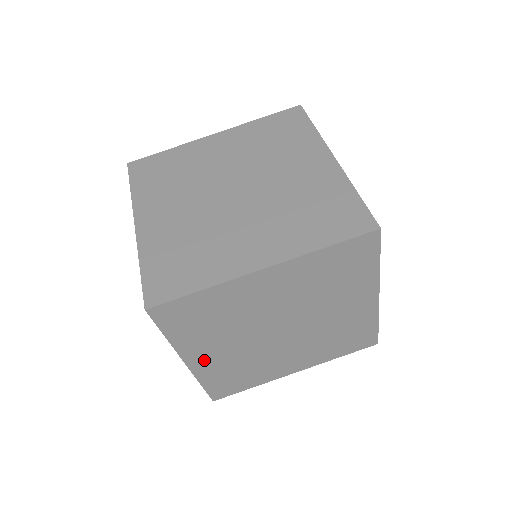
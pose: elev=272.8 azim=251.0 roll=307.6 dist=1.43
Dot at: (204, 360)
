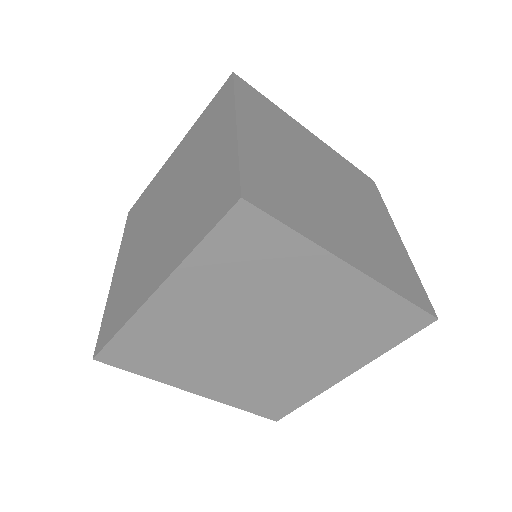
Dot at: (211, 387)
